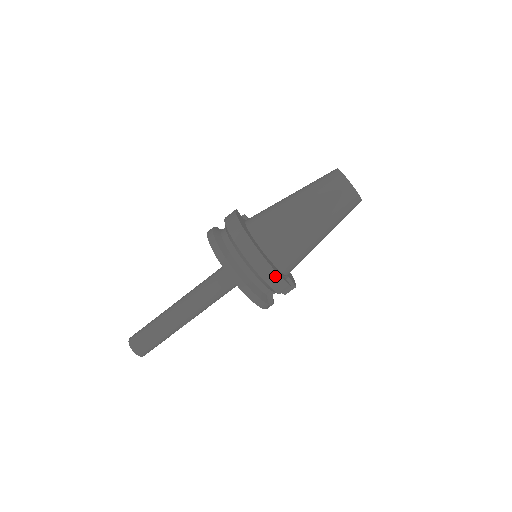
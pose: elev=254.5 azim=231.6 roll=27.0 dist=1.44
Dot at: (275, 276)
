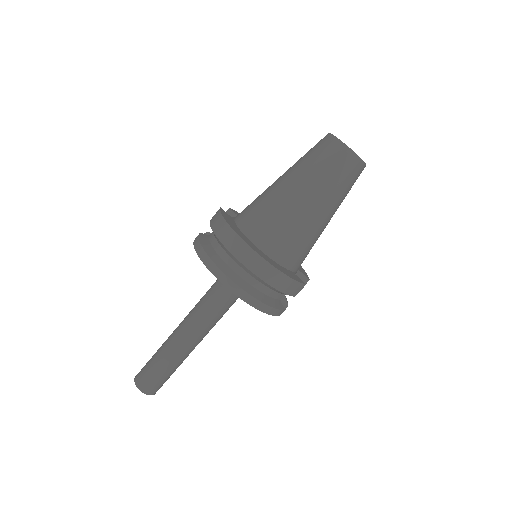
Dot at: (288, 281)
